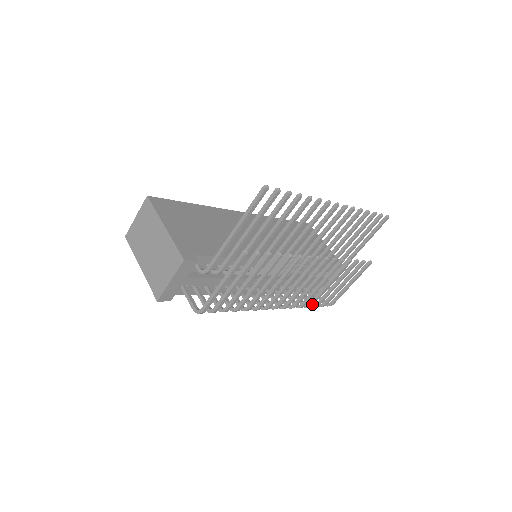
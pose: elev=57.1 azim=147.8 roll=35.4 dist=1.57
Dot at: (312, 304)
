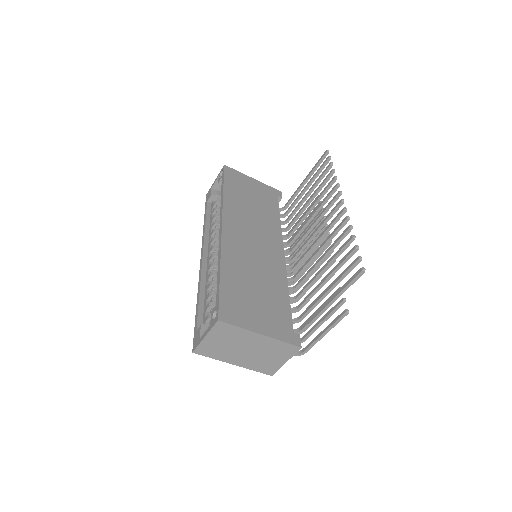
Dot at: occluded
